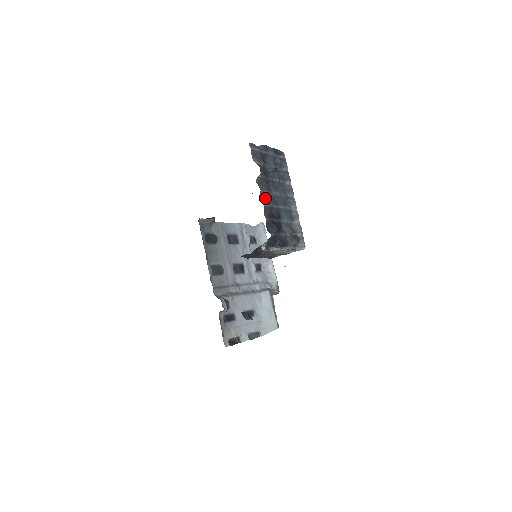
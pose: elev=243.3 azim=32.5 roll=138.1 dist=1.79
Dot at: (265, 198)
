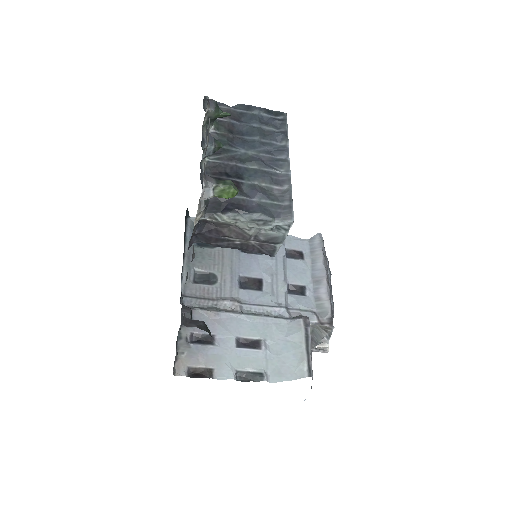
Dot at: (216, 154)
